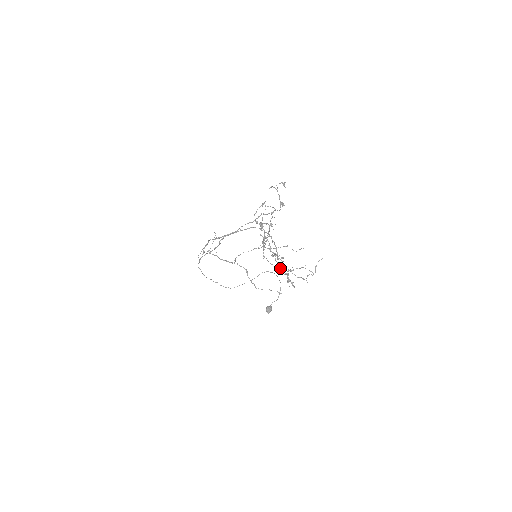
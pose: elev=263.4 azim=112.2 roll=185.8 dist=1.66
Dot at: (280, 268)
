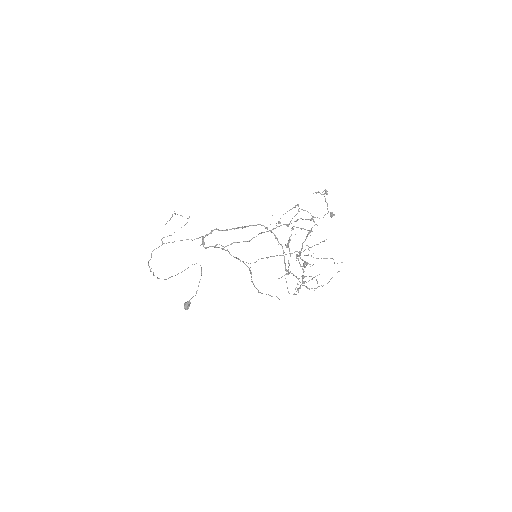
Dot at: occluded
